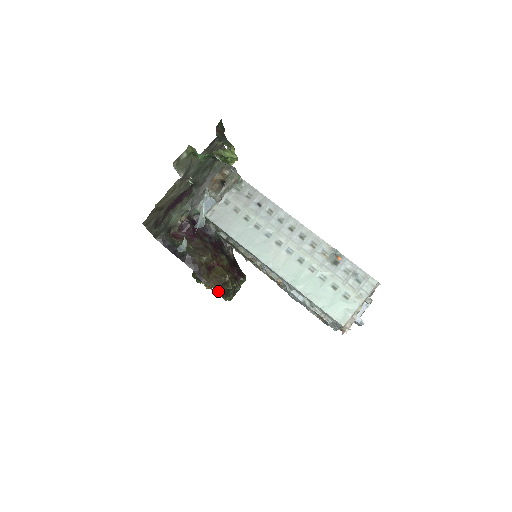
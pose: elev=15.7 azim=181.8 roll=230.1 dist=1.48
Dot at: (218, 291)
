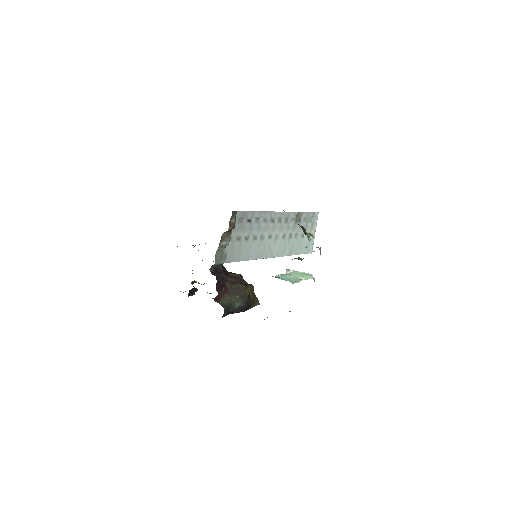
Dot at: (259, 303)
